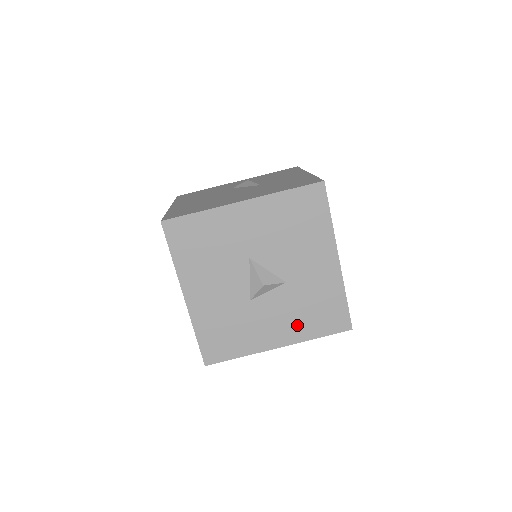
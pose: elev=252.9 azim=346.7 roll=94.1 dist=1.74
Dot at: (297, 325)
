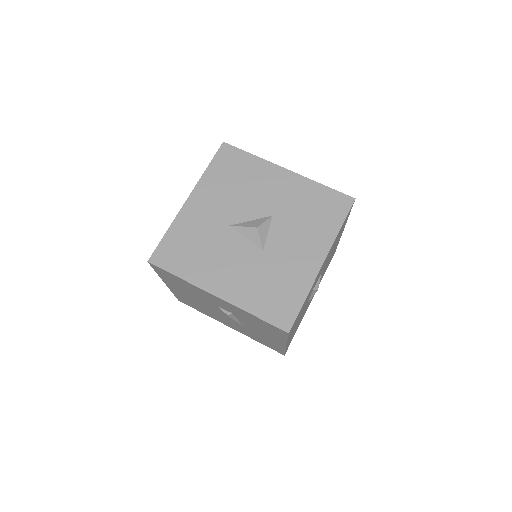
Dot at: (315, 234)
